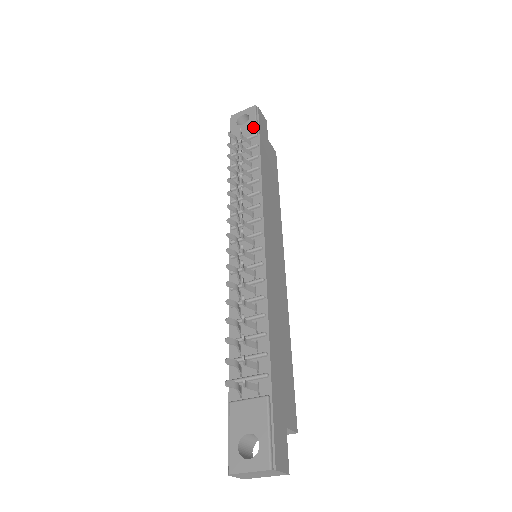
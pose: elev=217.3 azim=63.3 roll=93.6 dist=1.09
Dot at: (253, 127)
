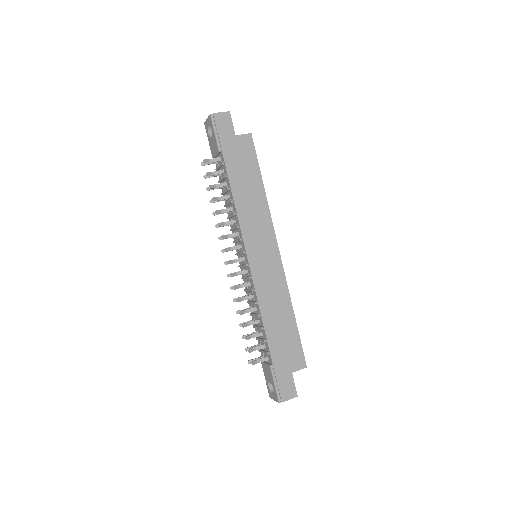
Dot at: (215, 143)
